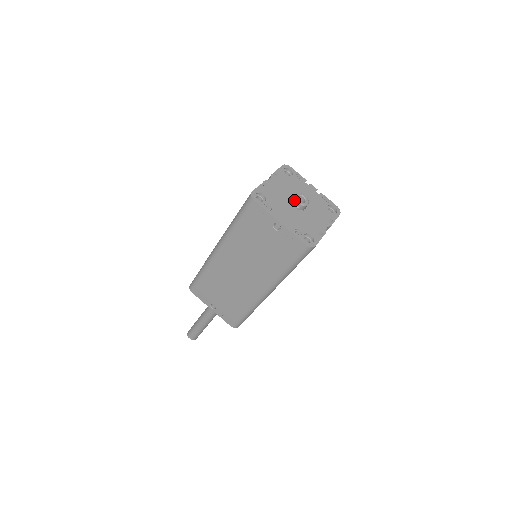
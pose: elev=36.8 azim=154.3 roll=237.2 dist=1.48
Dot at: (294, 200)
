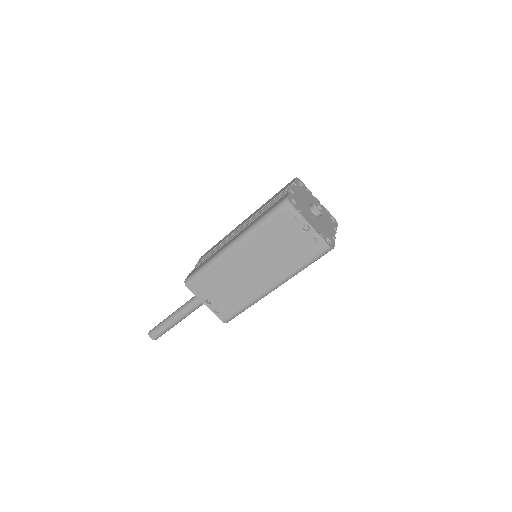
Dot at: (314, 208)
